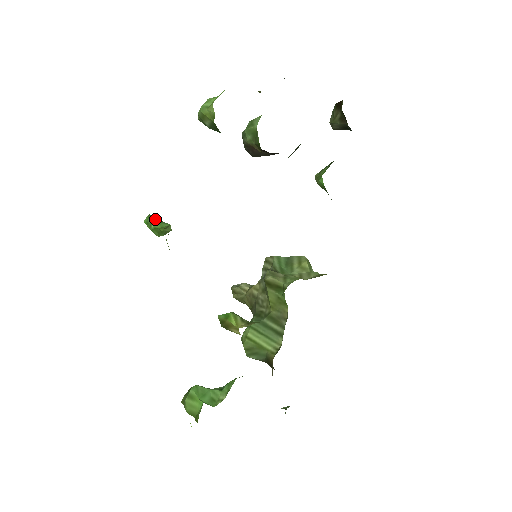
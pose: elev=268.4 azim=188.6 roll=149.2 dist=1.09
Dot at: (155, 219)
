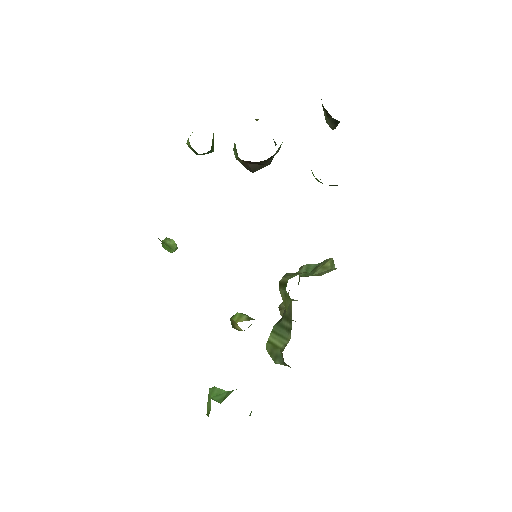
Dot at: occluded
